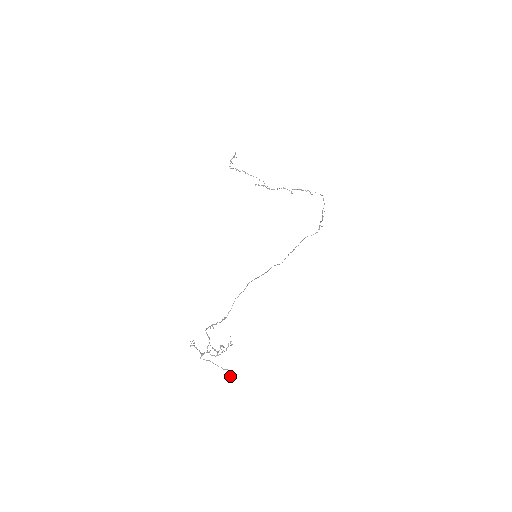
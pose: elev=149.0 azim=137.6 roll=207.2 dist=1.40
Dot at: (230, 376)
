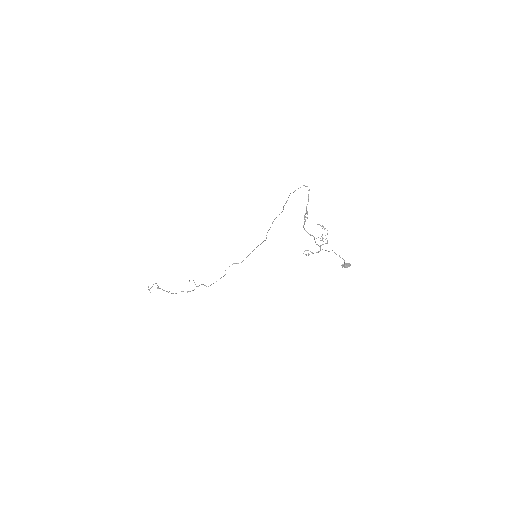
Dot at: (347, 263)
